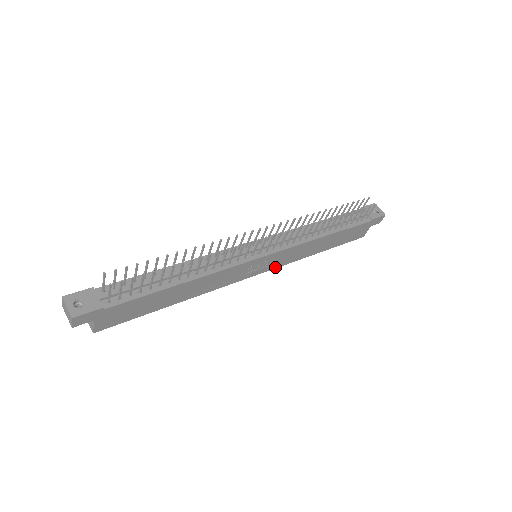
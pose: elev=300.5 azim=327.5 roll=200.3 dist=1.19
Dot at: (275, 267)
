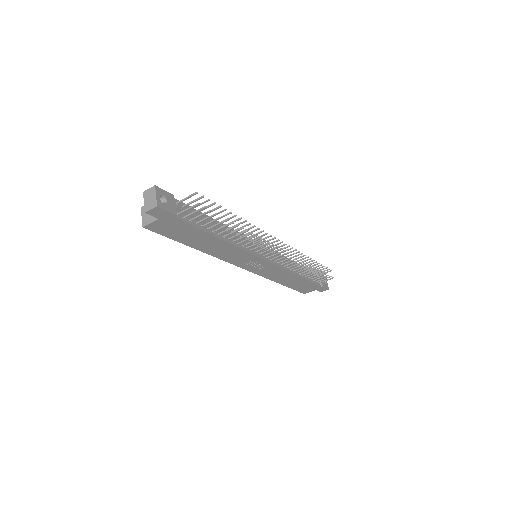
Dot at: (256, 273)
